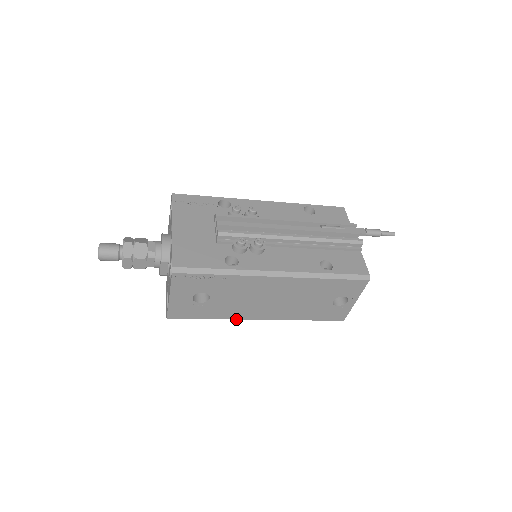
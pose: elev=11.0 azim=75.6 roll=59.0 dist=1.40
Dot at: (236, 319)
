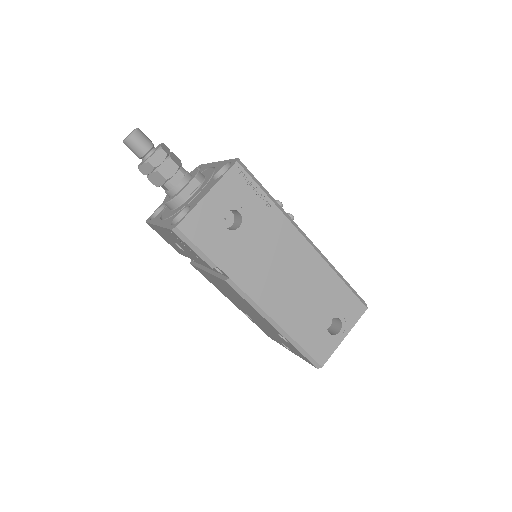
Dot at: (237, 285)
